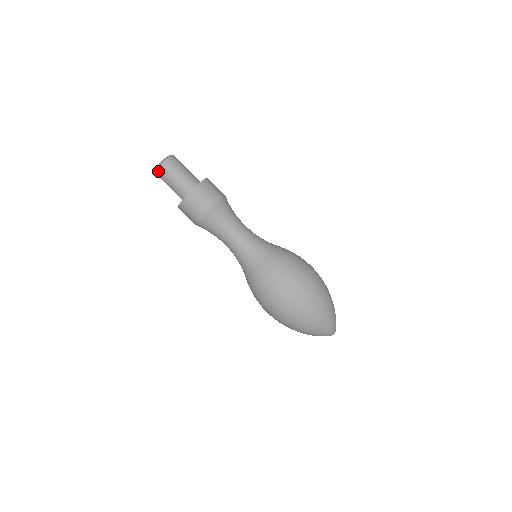
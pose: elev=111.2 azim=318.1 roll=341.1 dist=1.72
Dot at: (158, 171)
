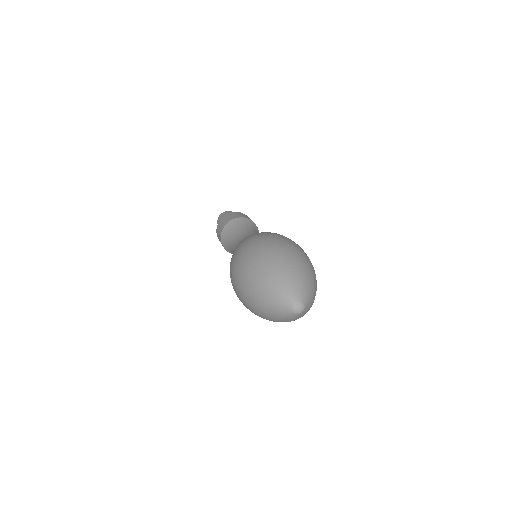
Dot at: (218, 219)
